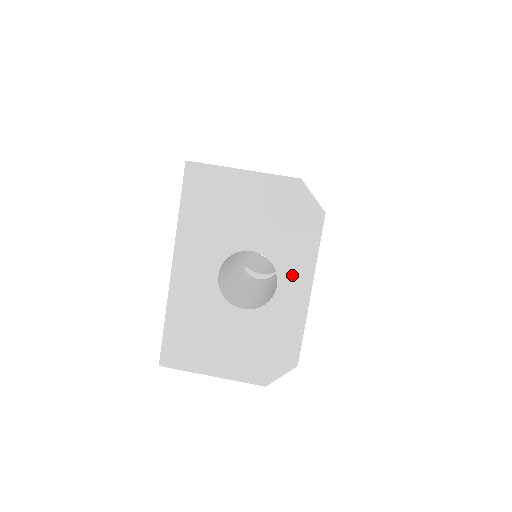
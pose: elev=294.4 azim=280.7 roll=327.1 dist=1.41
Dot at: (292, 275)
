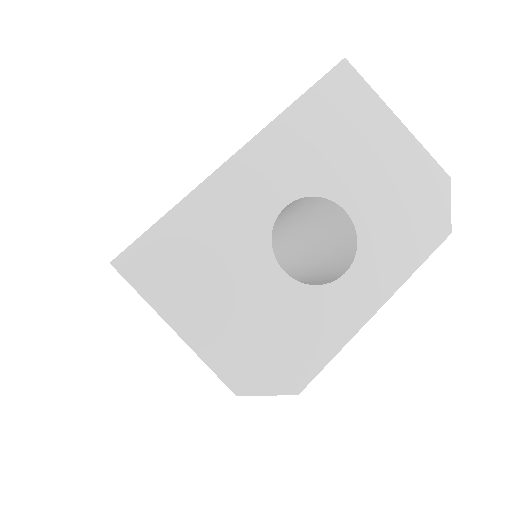
Dot at: (370, 274)
